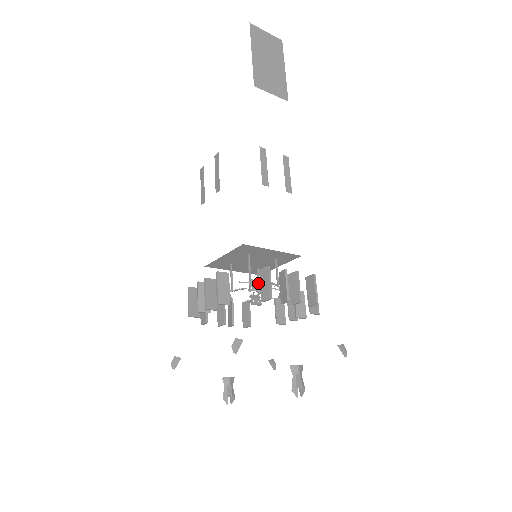
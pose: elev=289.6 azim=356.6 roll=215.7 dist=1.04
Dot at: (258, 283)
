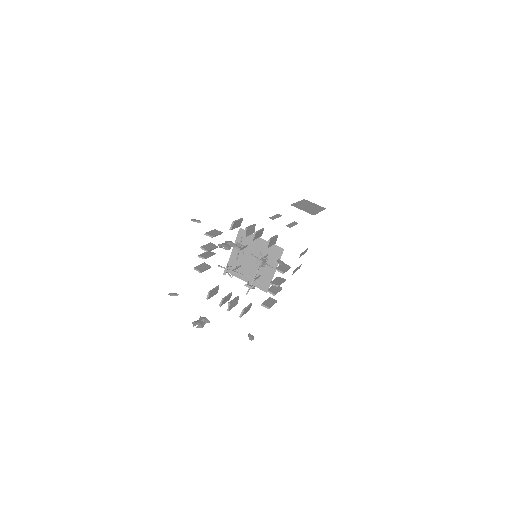
Dot at: (242, 247)
